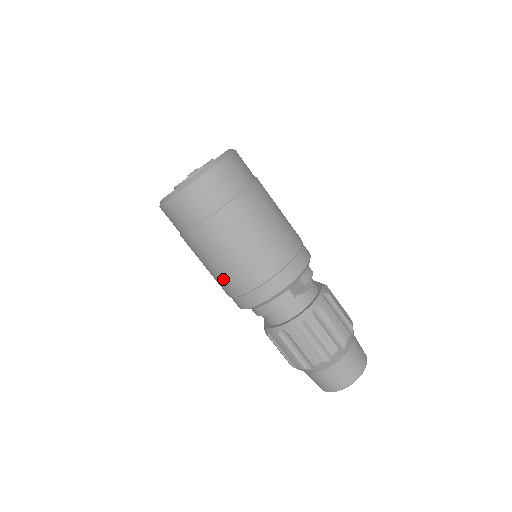
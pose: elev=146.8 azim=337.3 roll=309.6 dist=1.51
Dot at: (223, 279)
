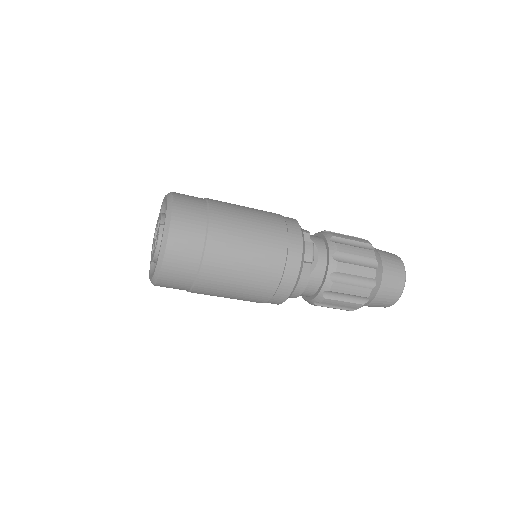
Dot at: occluded
